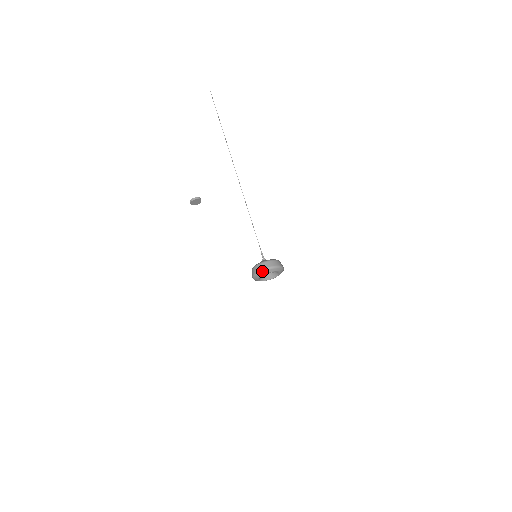
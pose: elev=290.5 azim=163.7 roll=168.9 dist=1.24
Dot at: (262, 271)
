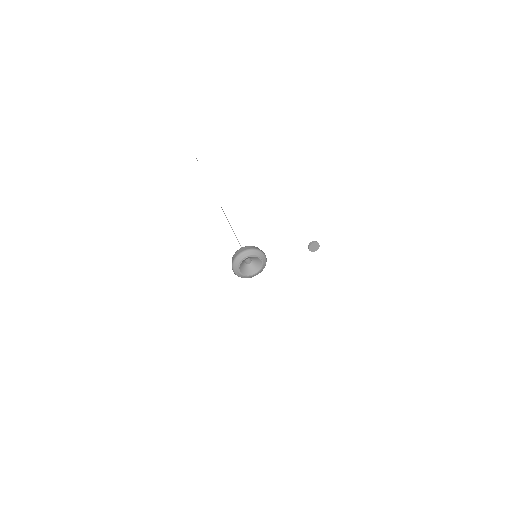
Dot at: (233, 265)
